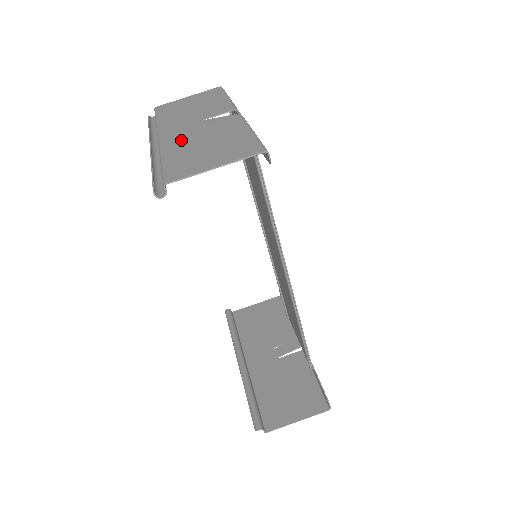
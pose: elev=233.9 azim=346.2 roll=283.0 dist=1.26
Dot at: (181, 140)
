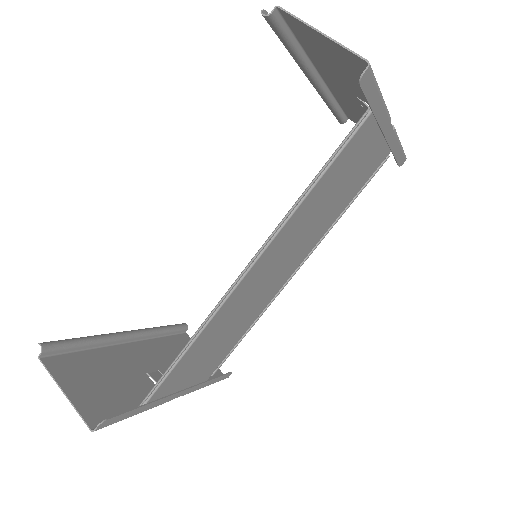
Dot at: (331, 72)
